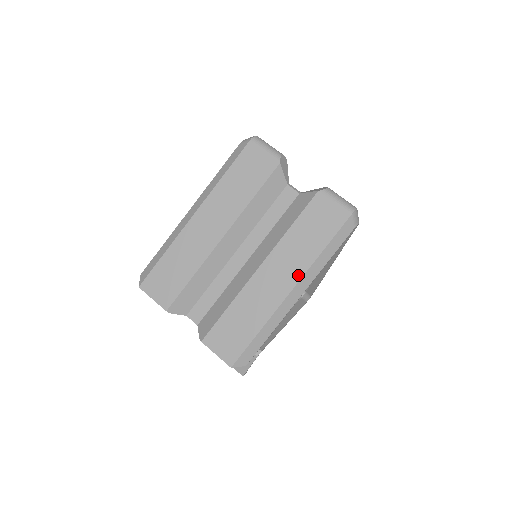
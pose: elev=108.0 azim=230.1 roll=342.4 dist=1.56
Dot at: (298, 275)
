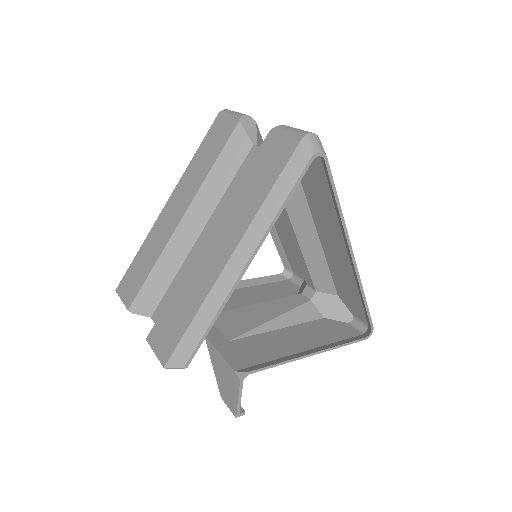
Dot at: (241, 233)
